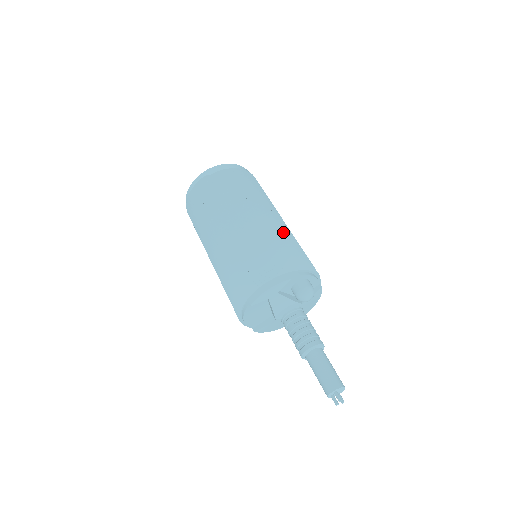
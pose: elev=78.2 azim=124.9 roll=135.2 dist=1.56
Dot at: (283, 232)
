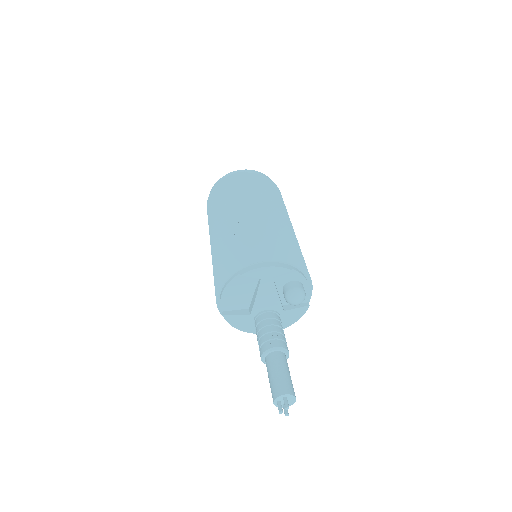
Dot at: (296, 241)
